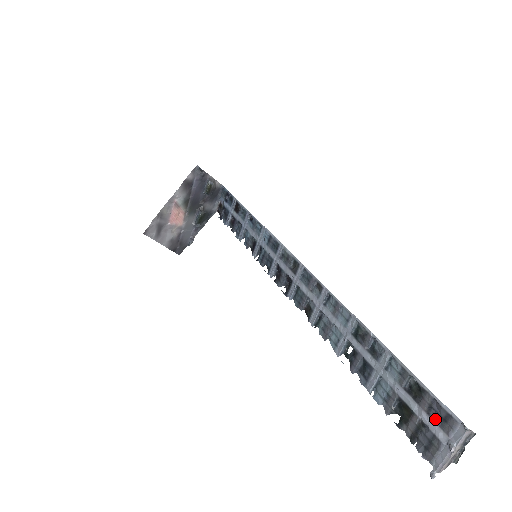
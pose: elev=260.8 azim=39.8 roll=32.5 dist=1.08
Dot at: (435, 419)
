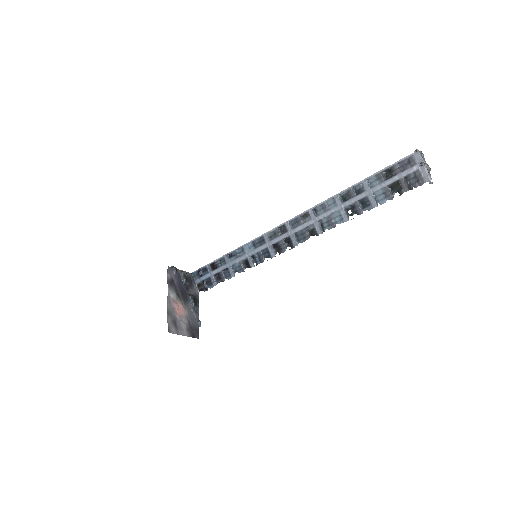
Dot at: (407, 168)
